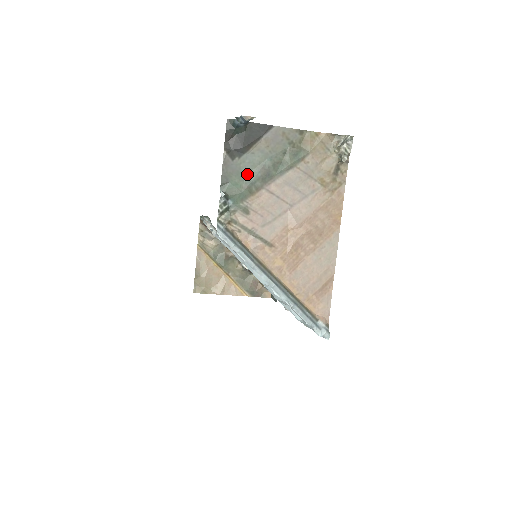
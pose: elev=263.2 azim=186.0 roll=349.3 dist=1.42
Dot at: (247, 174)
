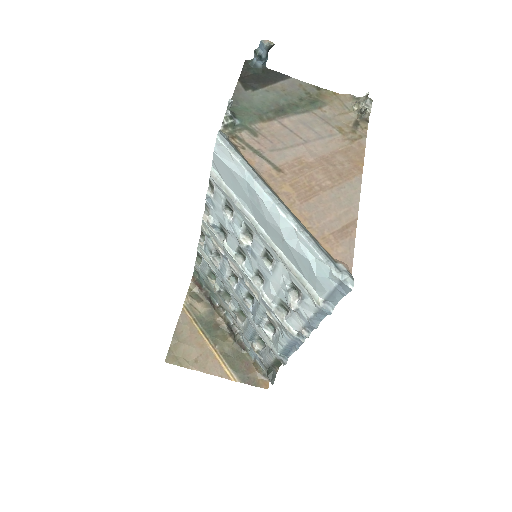
Dot at: (259, 105)
